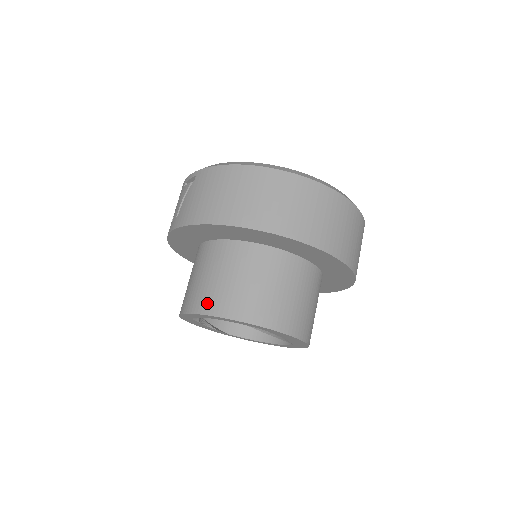
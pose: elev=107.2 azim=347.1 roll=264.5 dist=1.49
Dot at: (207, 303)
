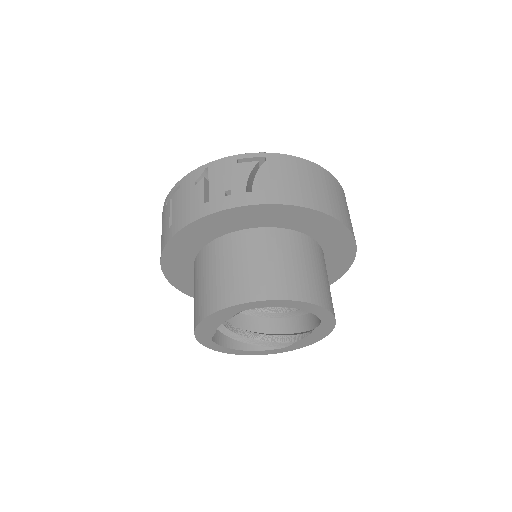
Dot at: (297, 289)
